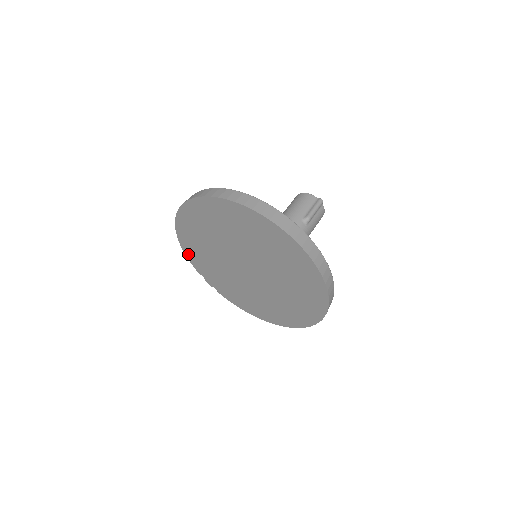
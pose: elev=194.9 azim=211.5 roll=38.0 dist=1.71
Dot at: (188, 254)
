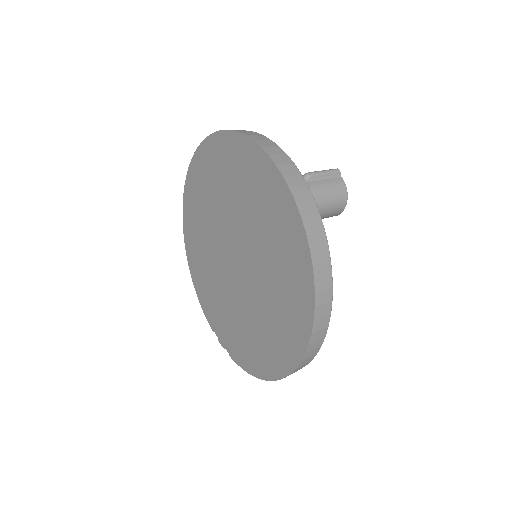
Dot at: (200, 297)
